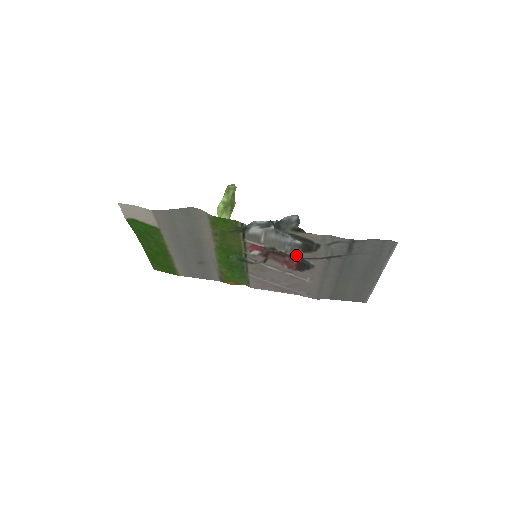
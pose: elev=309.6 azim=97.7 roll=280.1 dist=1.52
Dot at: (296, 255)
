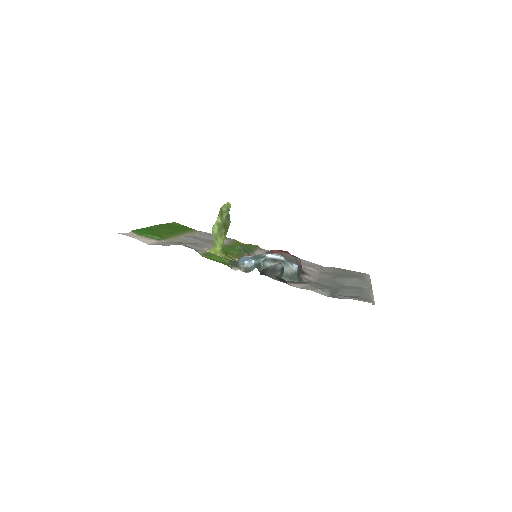
Dot at: occluded
